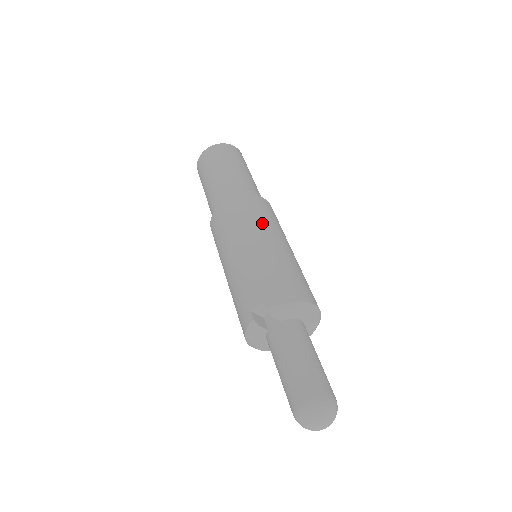
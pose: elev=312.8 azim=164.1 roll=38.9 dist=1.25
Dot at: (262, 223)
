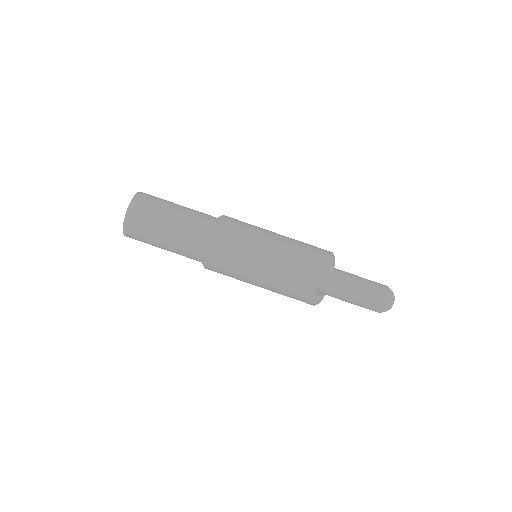
Dot at: (253, 239)
